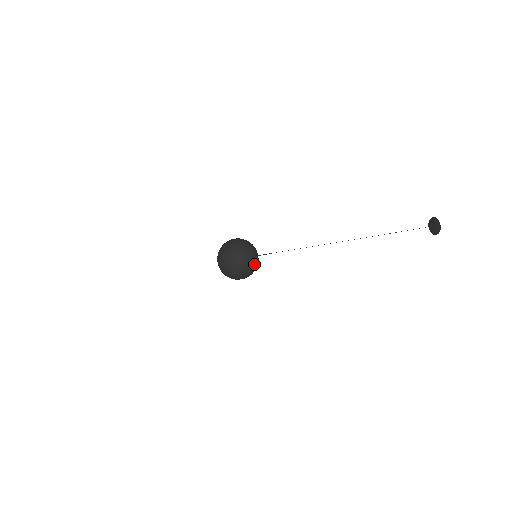
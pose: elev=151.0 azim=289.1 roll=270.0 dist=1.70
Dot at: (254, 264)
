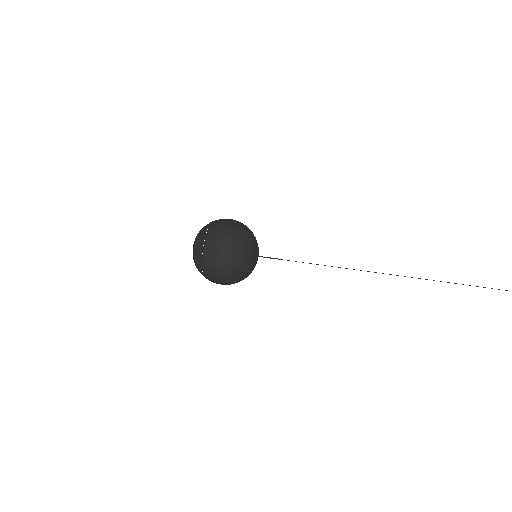
Dot at: occluded
